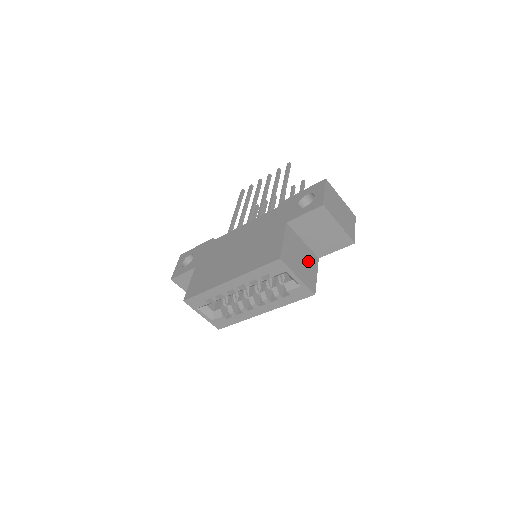
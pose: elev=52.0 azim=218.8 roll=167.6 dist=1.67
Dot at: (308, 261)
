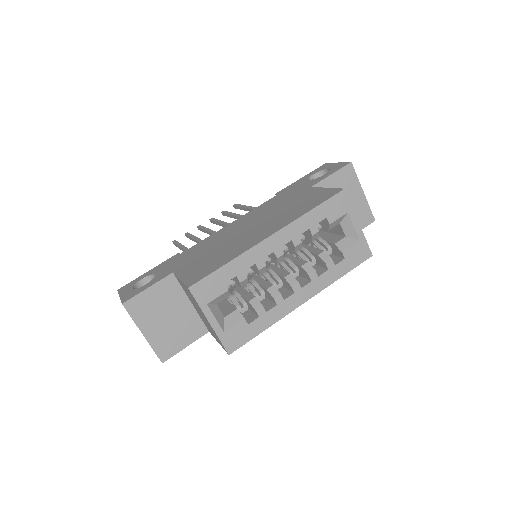
Dot at: occluded
